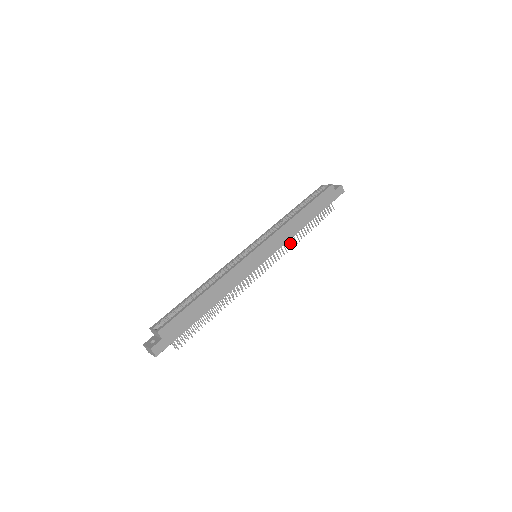
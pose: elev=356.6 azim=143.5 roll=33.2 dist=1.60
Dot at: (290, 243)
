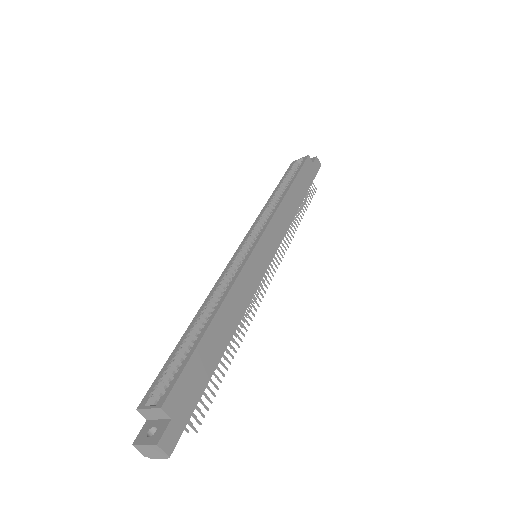
Dot at: (288, 234)
